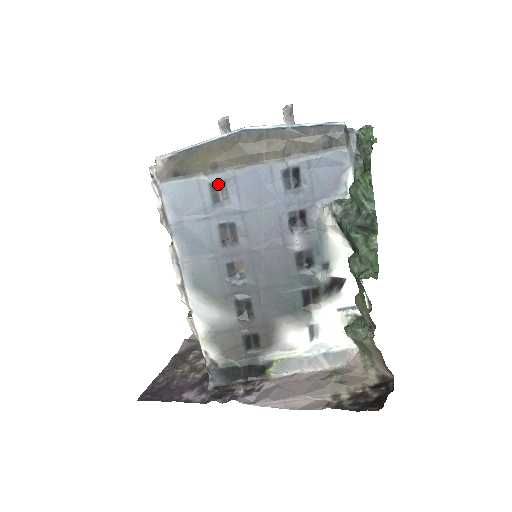
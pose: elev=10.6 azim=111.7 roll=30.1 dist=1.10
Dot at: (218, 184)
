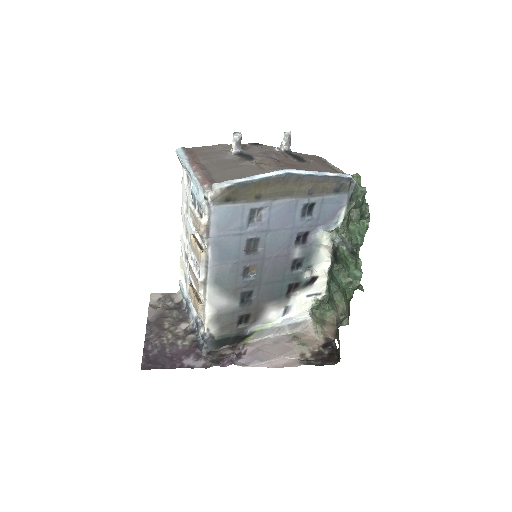
Dot at: (257, 210)
